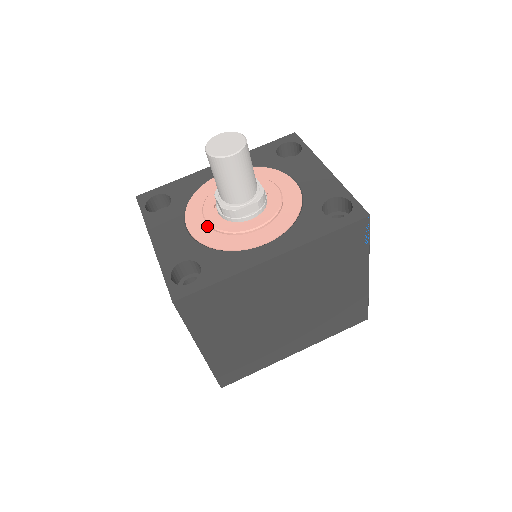
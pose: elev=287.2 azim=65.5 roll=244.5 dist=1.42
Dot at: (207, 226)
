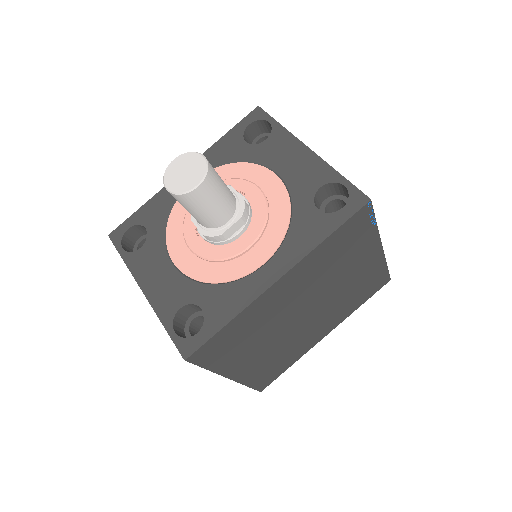
Dot at: (194, 256)
